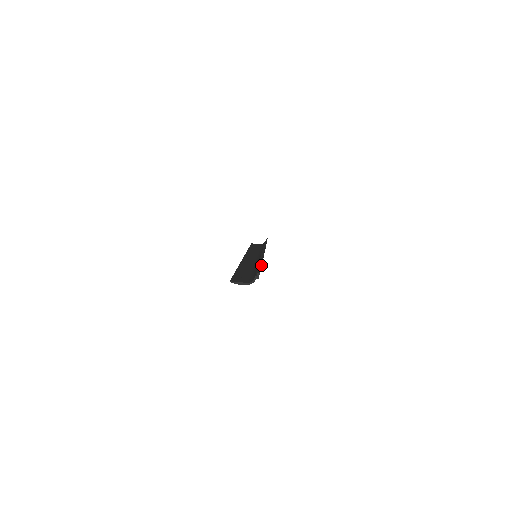
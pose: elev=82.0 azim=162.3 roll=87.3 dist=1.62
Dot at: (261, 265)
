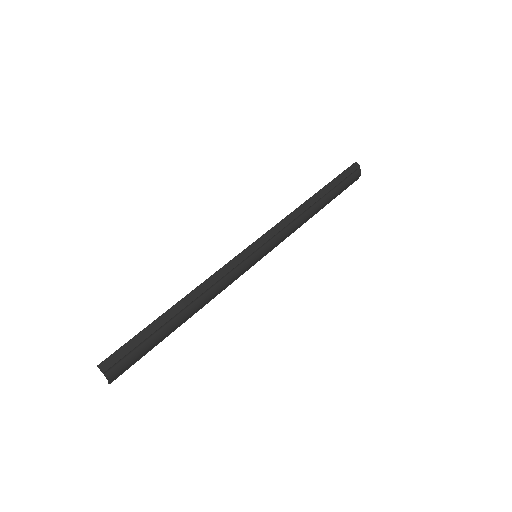
Dot at: (129, 340)
